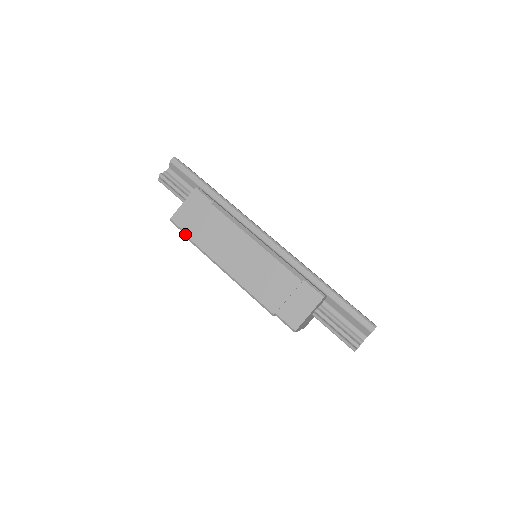
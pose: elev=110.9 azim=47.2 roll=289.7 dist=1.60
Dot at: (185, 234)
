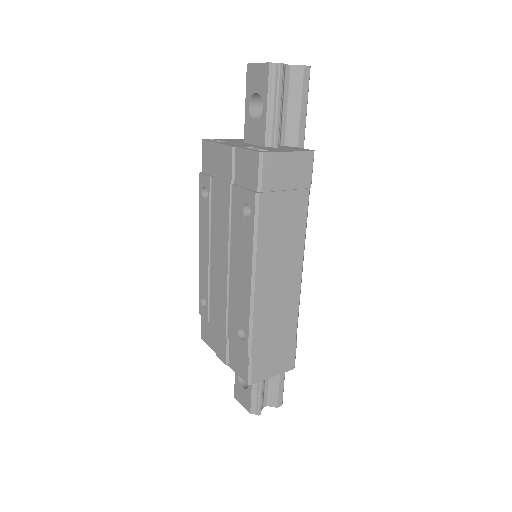
Dot at: (258, 189)
